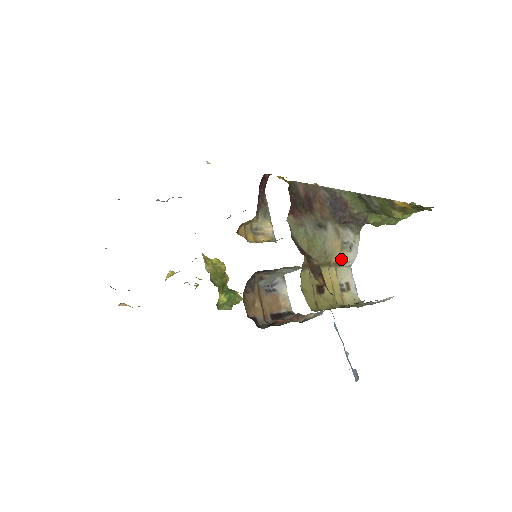
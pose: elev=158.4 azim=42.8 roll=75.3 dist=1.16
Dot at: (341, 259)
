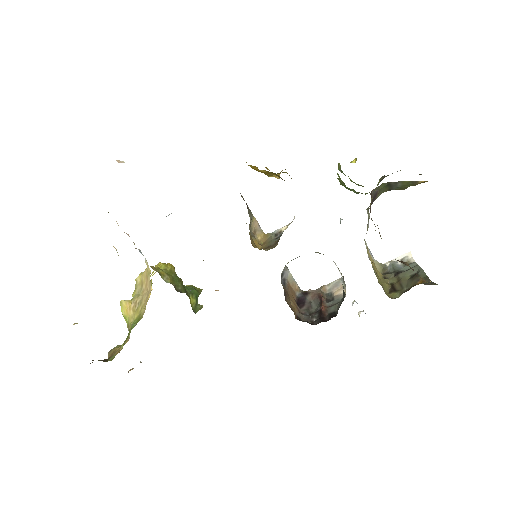
Dot at: occluded
